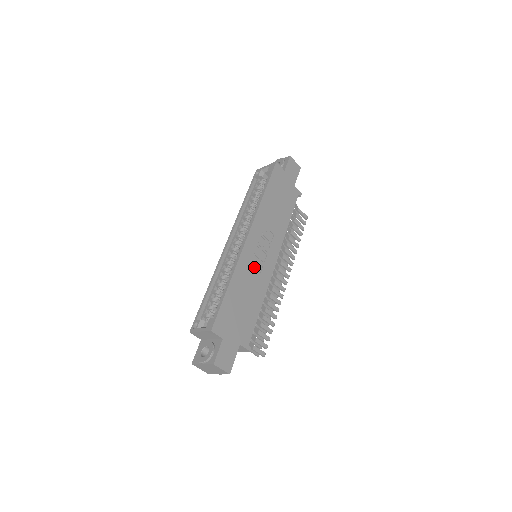
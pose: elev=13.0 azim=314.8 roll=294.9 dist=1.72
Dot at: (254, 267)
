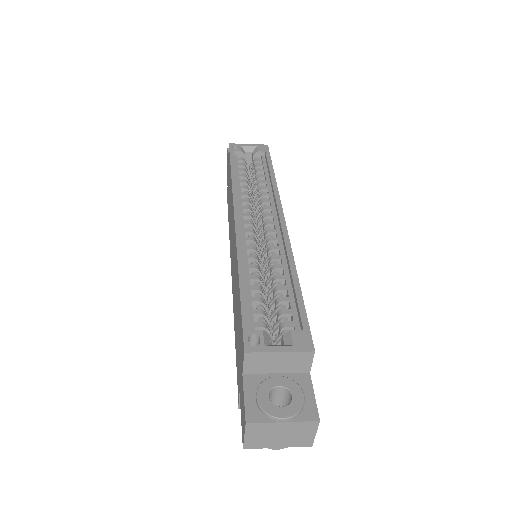
Dot at: occluded
